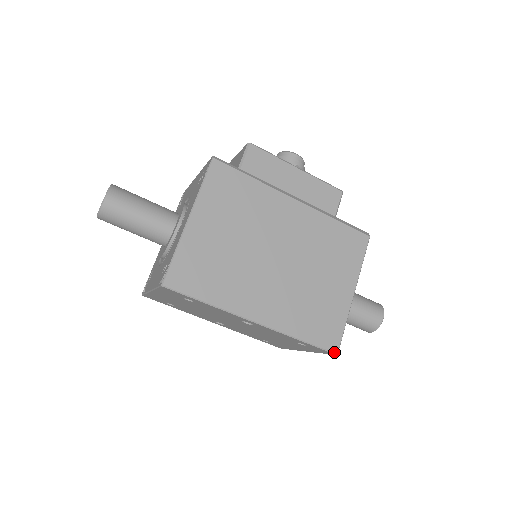
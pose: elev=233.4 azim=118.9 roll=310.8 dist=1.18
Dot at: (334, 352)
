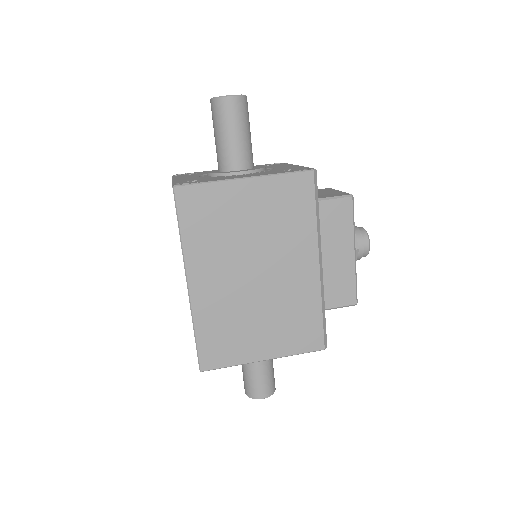
Dot at: (201, 368)
